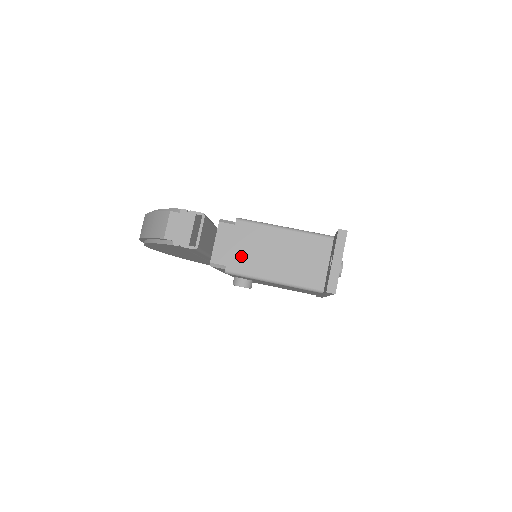
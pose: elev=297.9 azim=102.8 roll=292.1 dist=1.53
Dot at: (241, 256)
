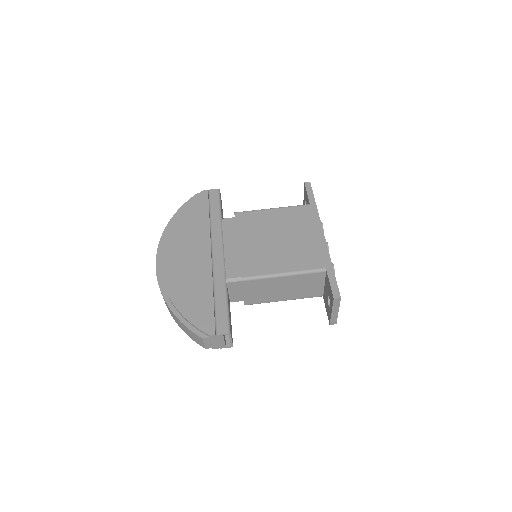
Dot at: (254, 297)
